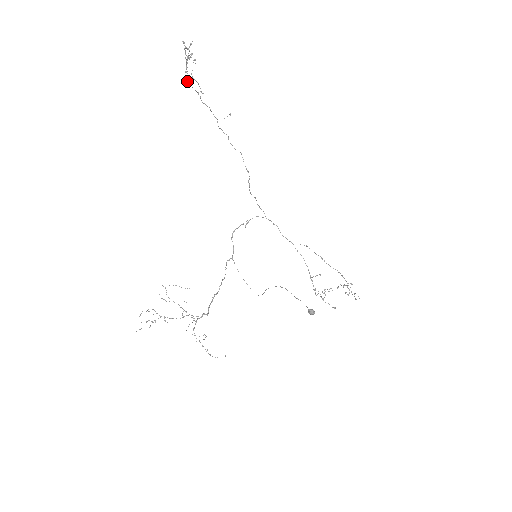
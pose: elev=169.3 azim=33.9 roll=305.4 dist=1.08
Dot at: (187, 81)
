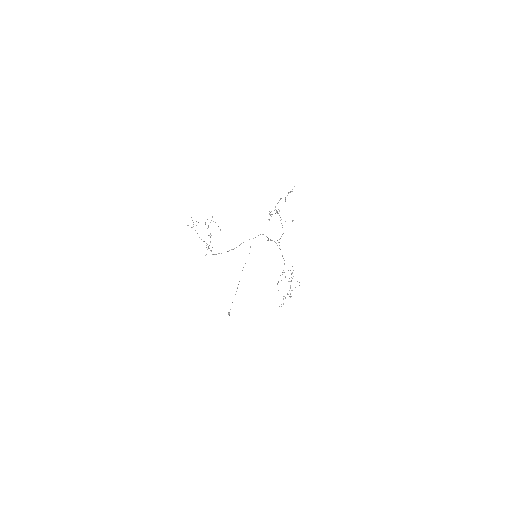
Dot at: (269, 211)
